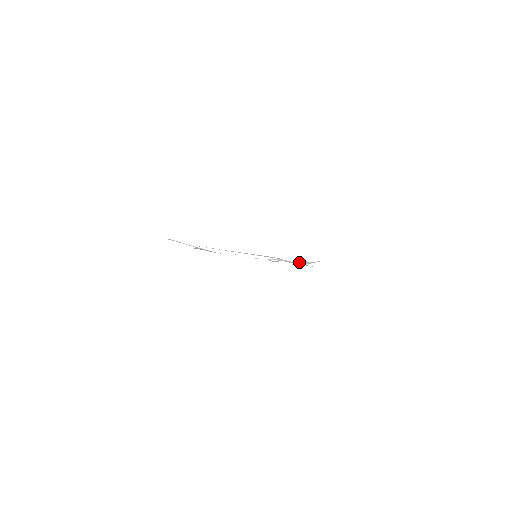
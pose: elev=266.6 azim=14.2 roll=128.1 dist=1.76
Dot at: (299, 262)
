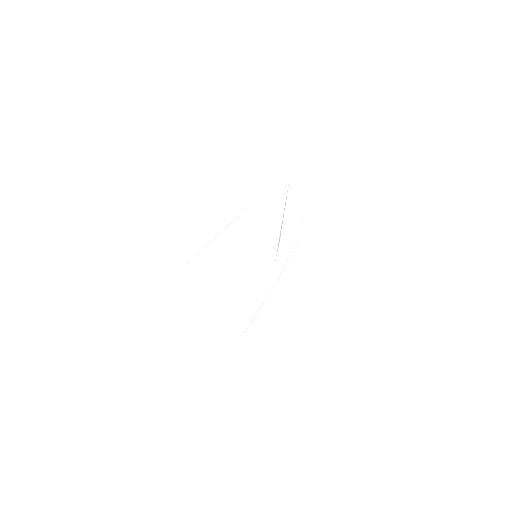
Dot at: (269, 291)
